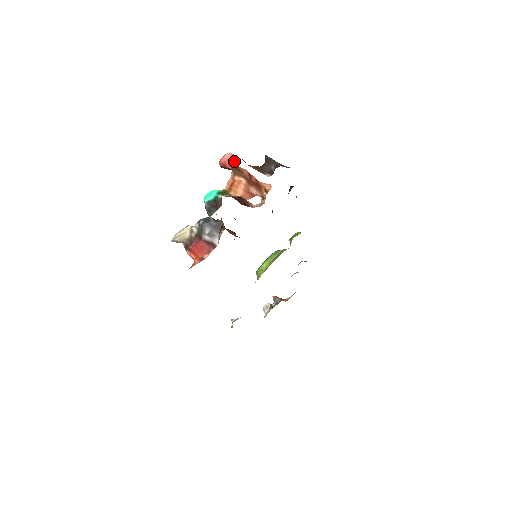
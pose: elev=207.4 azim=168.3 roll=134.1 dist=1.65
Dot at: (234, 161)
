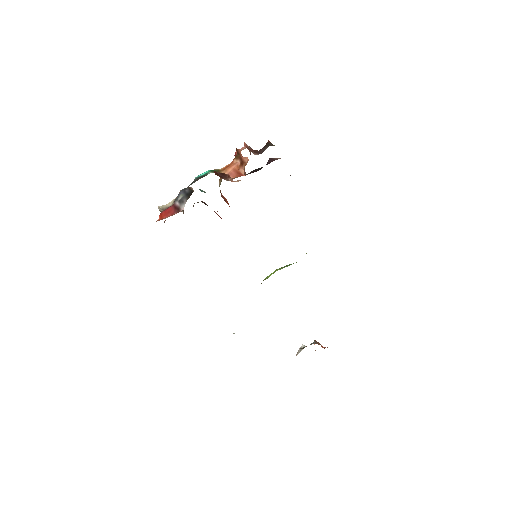
Dot at: (243, 149)
